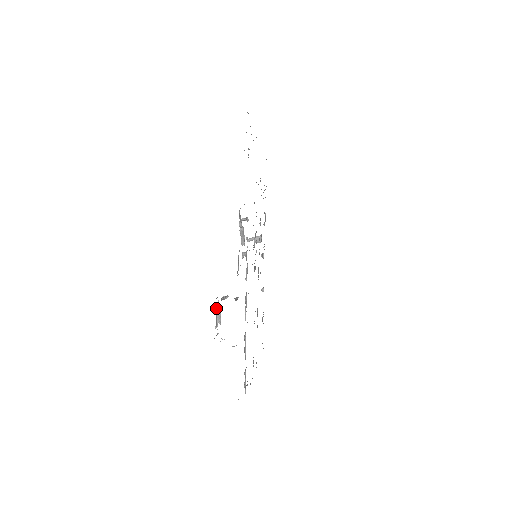
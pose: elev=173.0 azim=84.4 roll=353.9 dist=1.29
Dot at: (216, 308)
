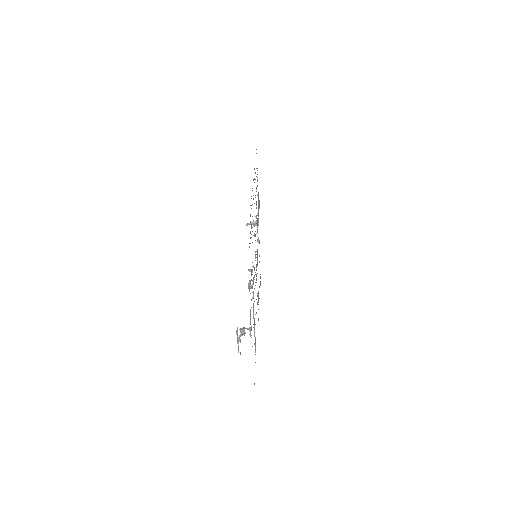
Dot at: (236, 333)
